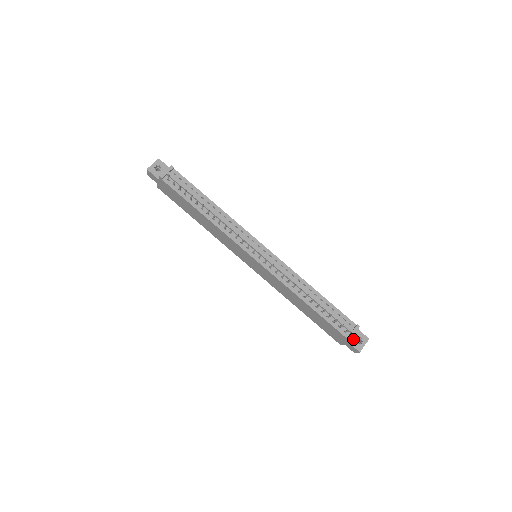
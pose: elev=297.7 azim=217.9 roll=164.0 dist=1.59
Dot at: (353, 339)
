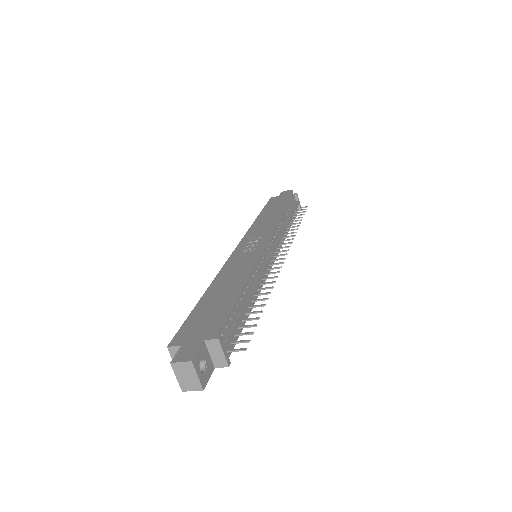
Dot at: occluded
